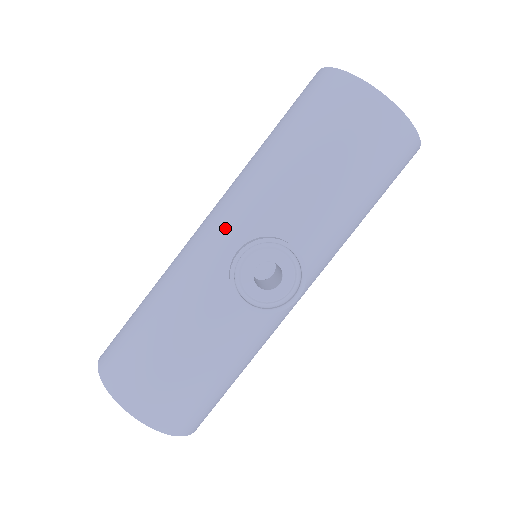
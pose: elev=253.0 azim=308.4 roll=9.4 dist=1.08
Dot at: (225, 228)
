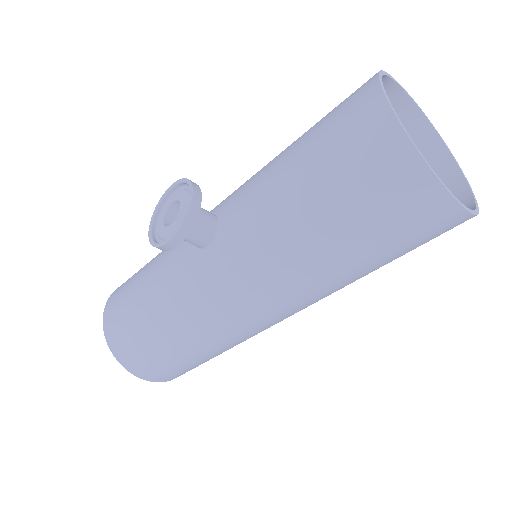
Dot at: occluded
